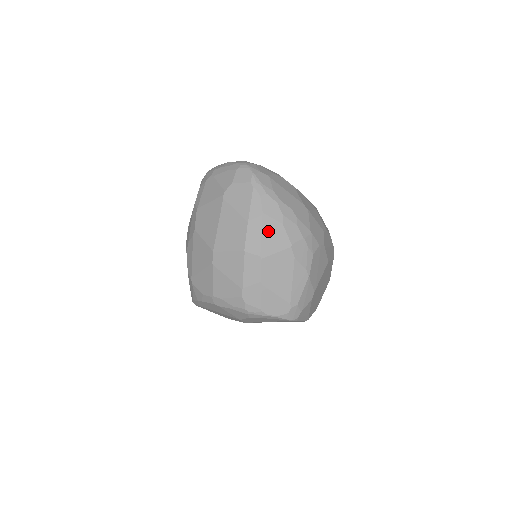
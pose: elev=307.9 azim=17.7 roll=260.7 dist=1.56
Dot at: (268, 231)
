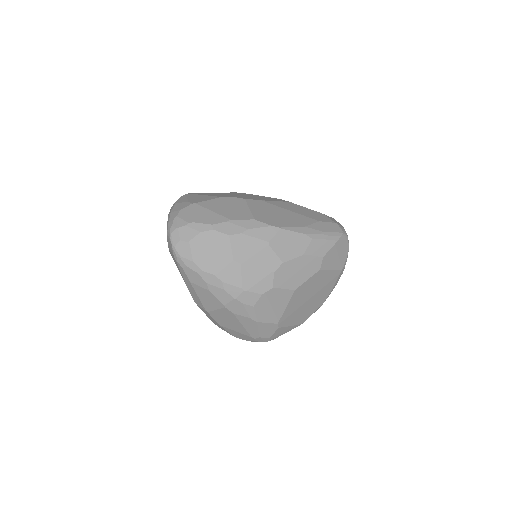
Dot at: (201, 295)
